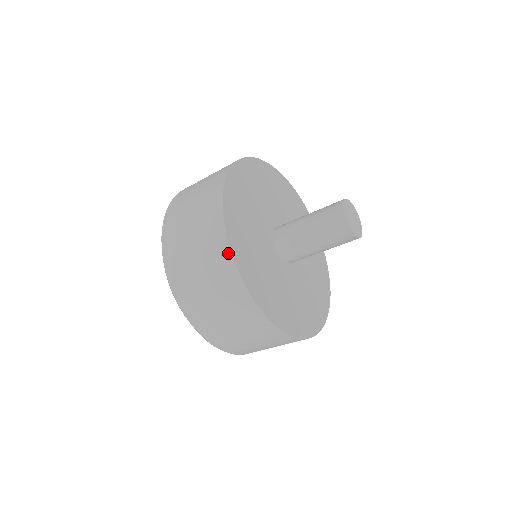
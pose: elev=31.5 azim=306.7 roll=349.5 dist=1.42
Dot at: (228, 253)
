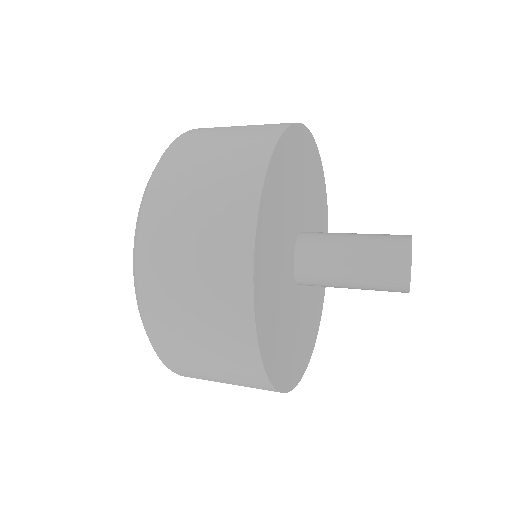
Dot at: (248, 304)
